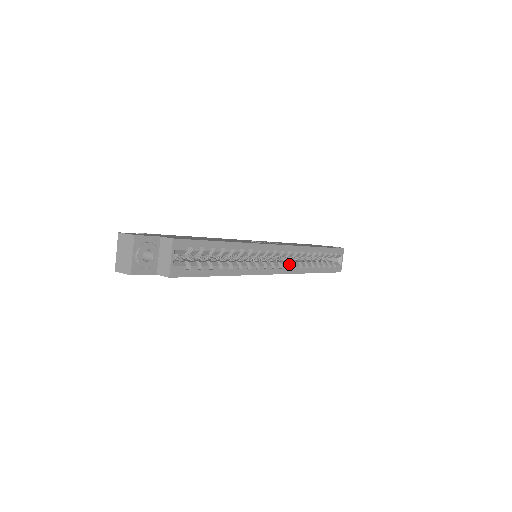
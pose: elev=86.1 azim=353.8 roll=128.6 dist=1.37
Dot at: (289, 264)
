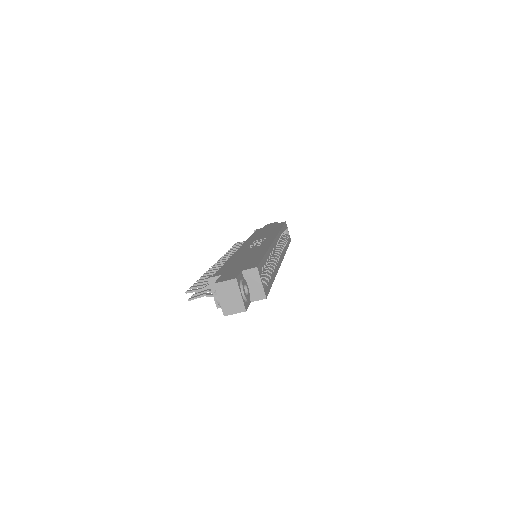
Dot at: (280, 250)
